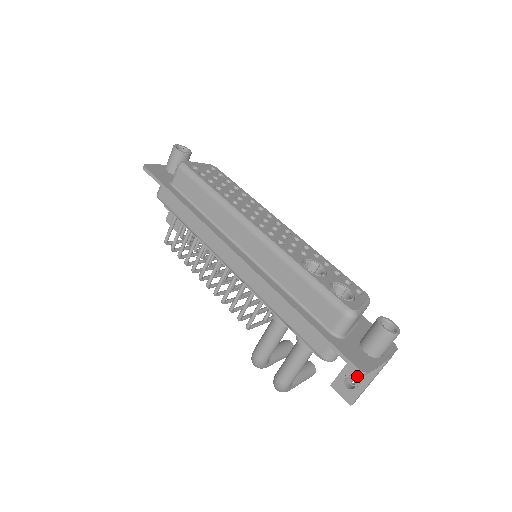
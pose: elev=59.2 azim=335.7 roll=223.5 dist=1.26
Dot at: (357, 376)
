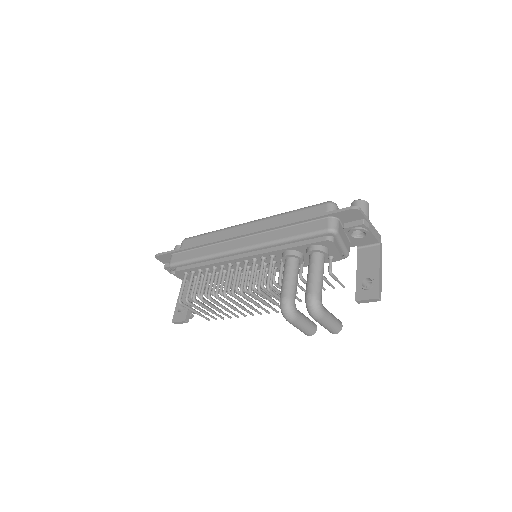
Dot at: (368, 274)
